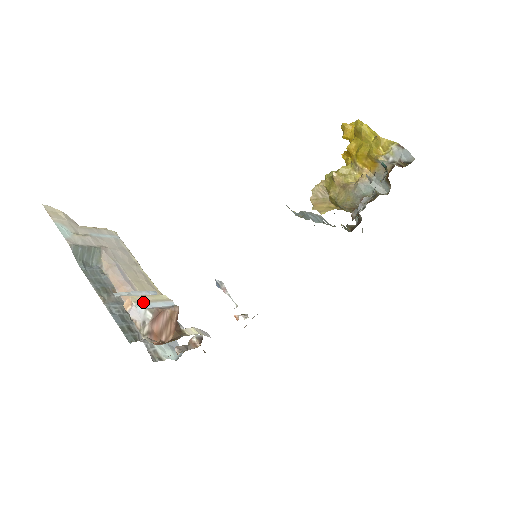
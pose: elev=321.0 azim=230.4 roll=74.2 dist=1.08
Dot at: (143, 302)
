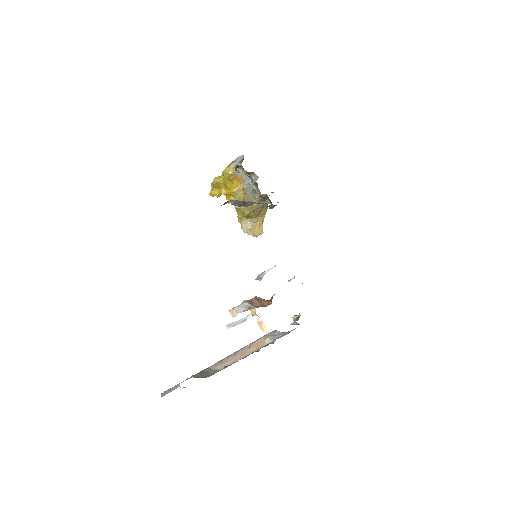
Dot at: occluded
